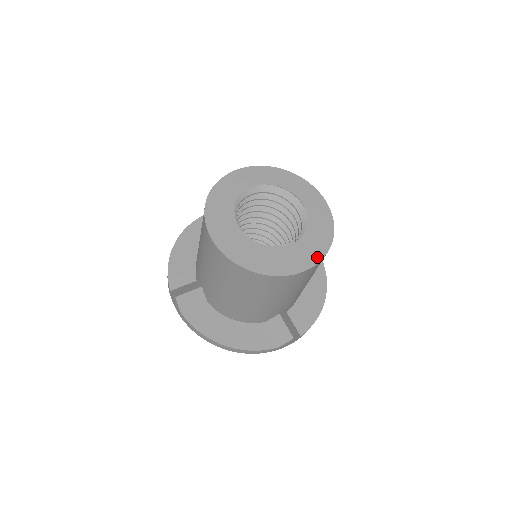
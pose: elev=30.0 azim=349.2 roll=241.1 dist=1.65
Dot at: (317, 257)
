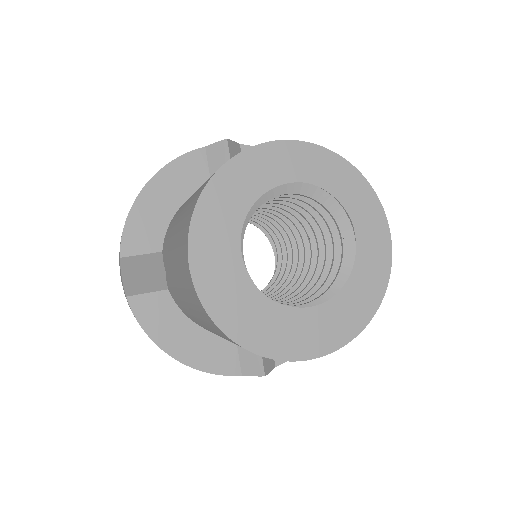
Dot at: (342, 338)
